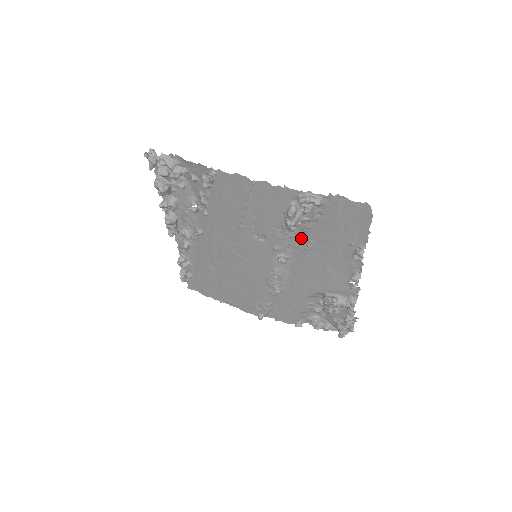
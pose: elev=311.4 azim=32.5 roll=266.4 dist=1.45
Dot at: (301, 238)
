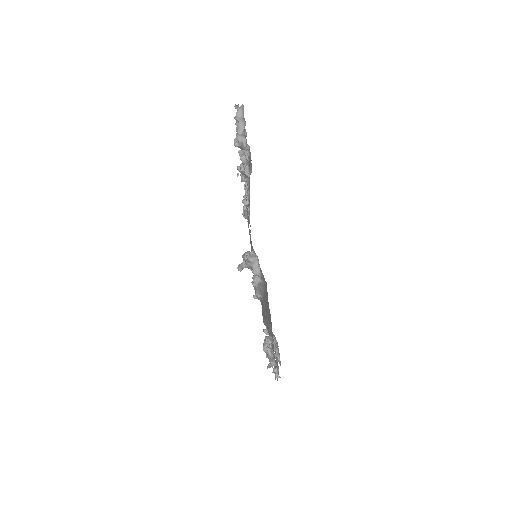
Dot at: occluded
